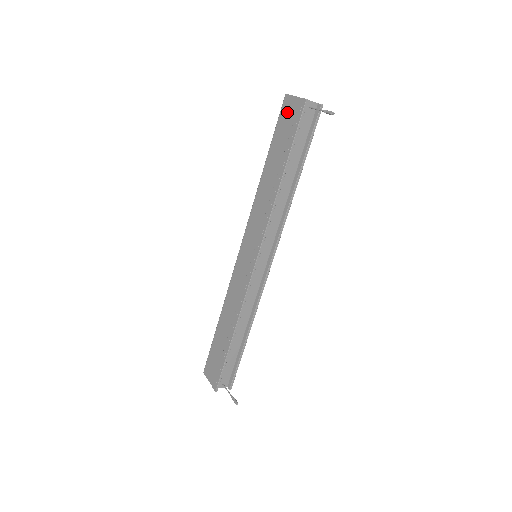
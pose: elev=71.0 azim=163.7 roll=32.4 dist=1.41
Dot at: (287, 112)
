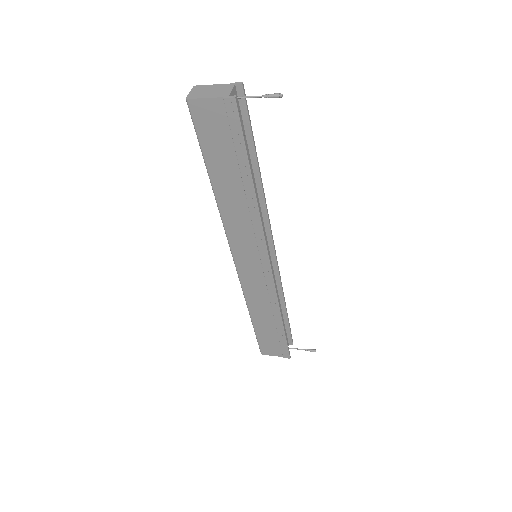
Dot at: (208, 120)
